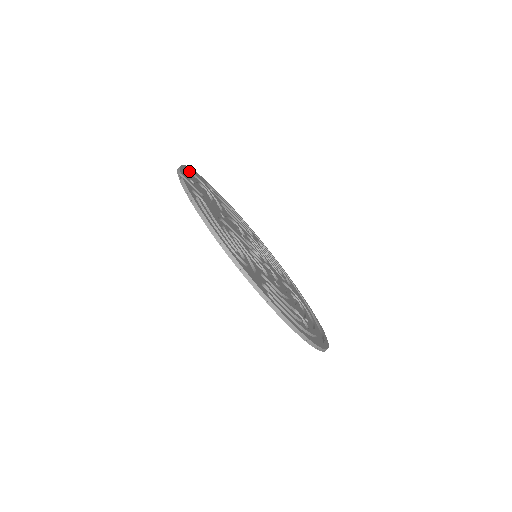
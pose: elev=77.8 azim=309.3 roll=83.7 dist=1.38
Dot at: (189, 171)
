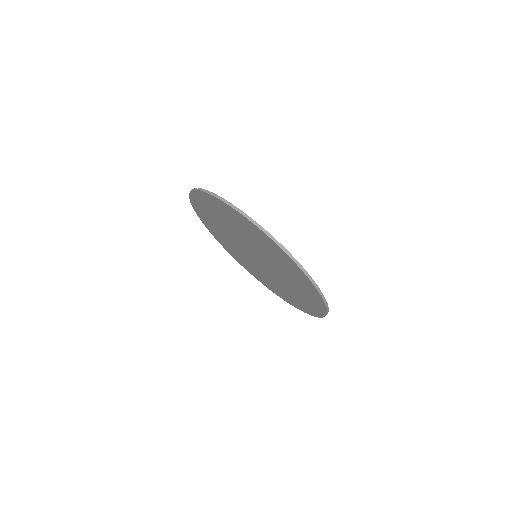
Dot at: occluded
